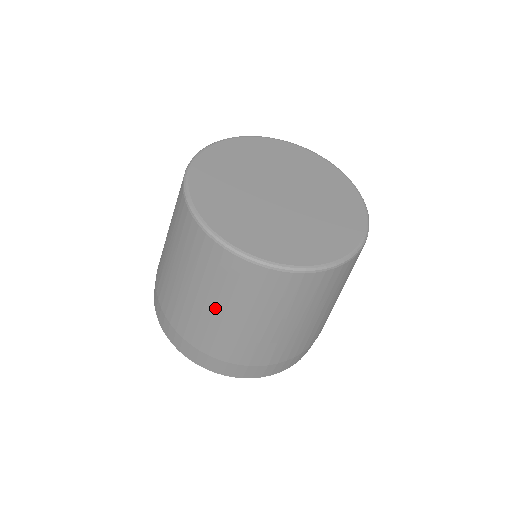
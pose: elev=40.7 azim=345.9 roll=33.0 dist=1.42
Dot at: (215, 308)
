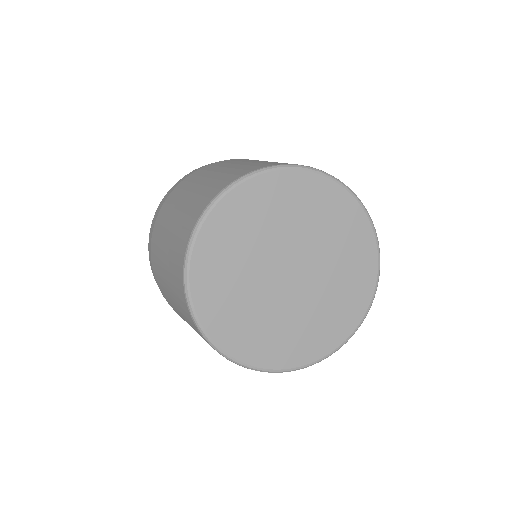
Dot at: occluded
